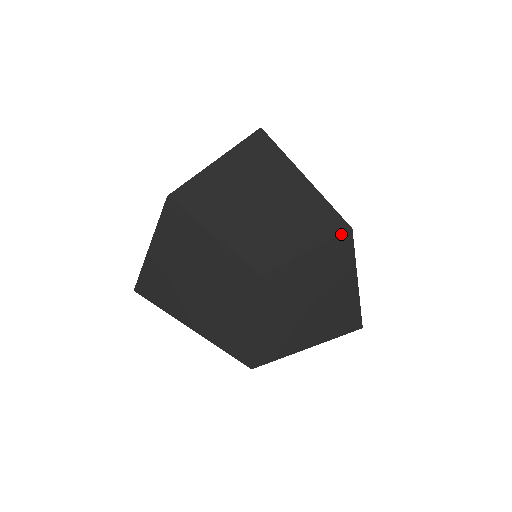
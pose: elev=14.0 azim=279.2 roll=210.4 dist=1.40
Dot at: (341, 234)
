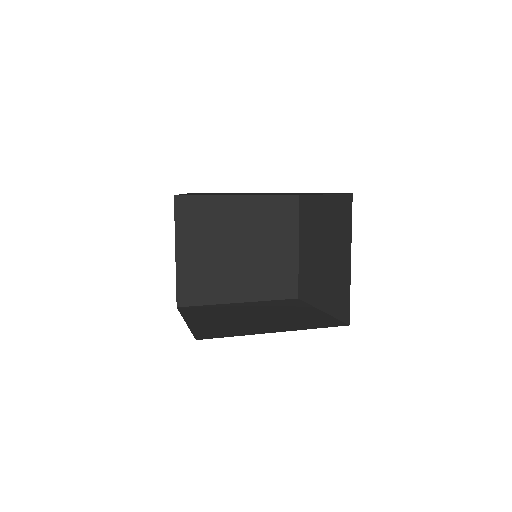
Dot at: (345, 194)
